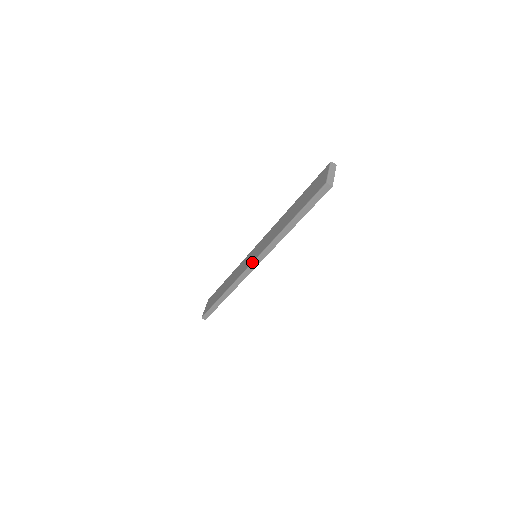
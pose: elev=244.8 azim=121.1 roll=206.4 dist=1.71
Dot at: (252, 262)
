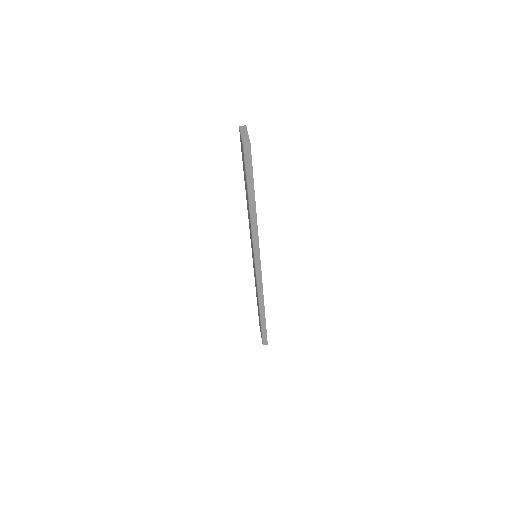
Dot at: (254, 263)
